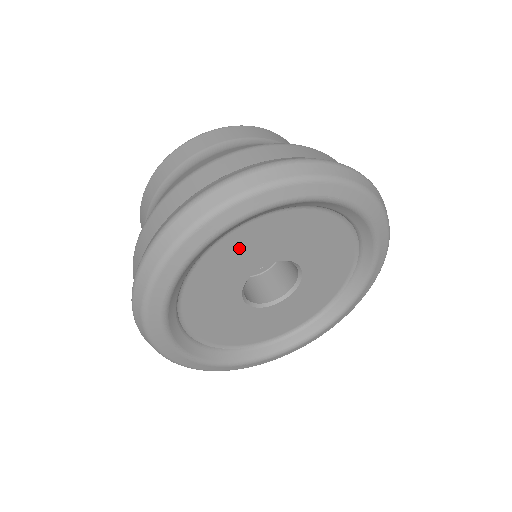
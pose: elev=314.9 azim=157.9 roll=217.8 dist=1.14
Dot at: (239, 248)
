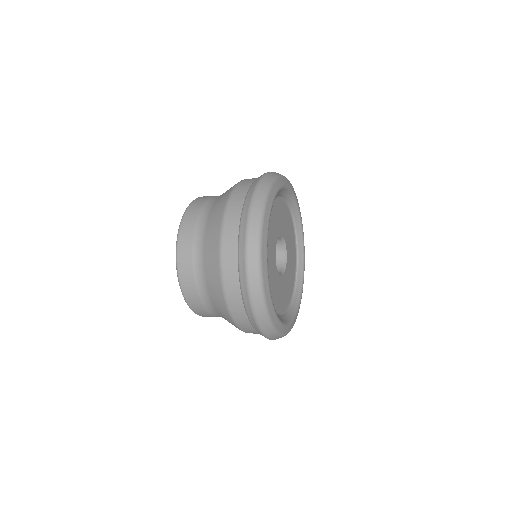
Dot at: (272, 220)
